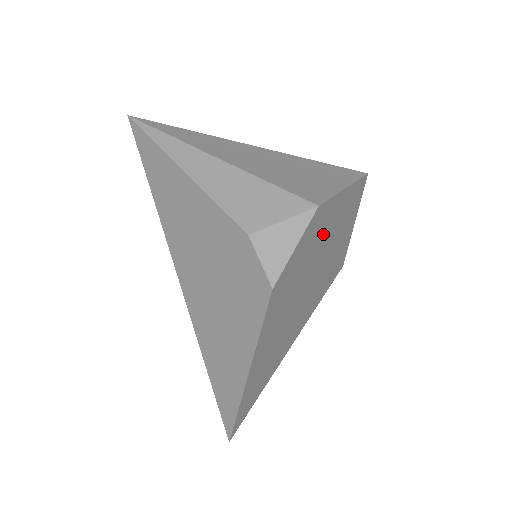
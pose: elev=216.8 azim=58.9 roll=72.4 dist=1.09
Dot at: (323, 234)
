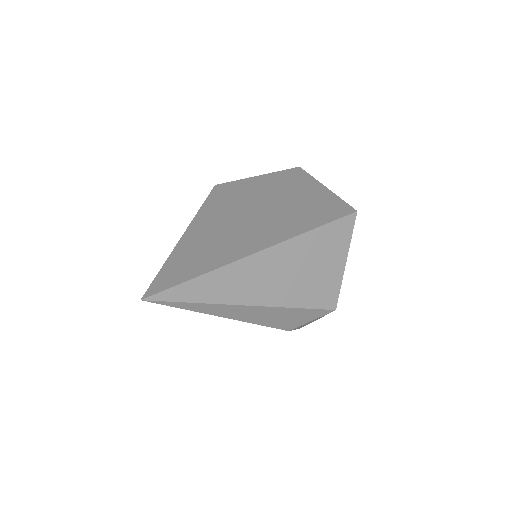
Dot at: occluded
